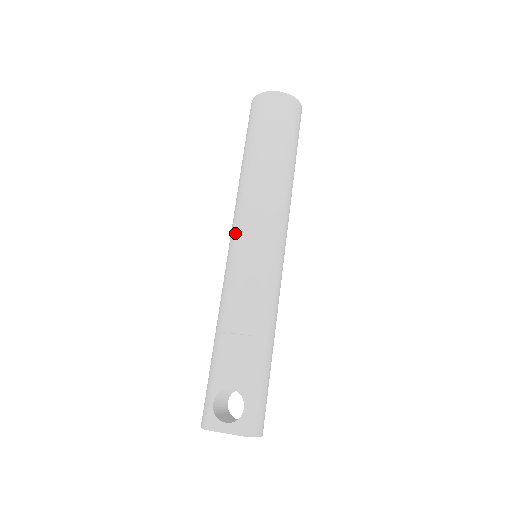
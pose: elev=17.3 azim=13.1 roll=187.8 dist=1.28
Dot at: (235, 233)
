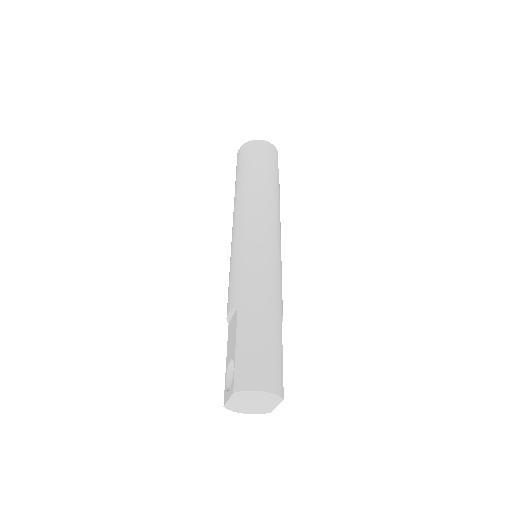
Dot at: occluded
